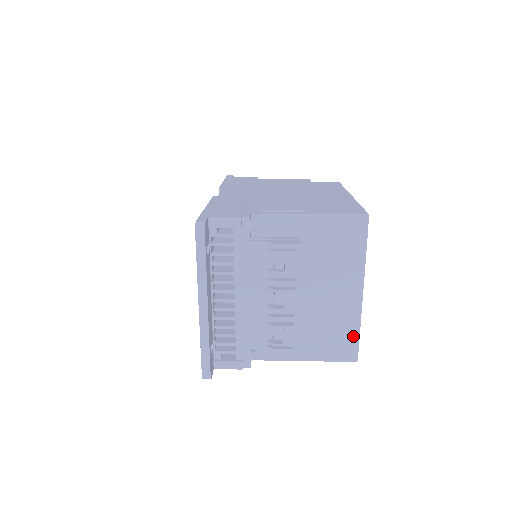
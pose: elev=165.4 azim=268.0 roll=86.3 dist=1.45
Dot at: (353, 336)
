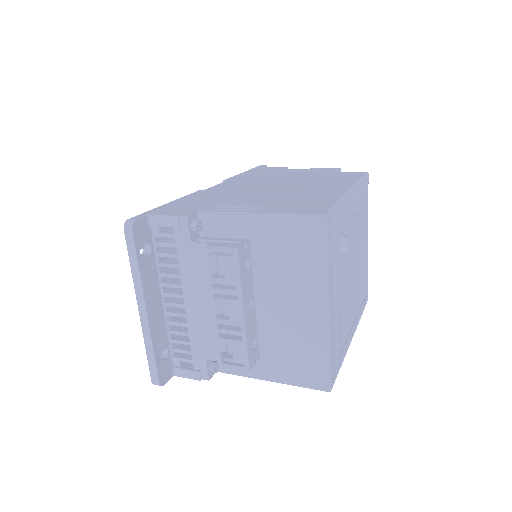
Dot at: (322, 361)
